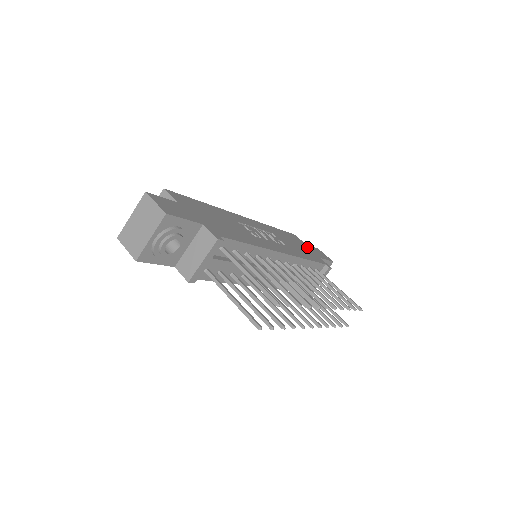
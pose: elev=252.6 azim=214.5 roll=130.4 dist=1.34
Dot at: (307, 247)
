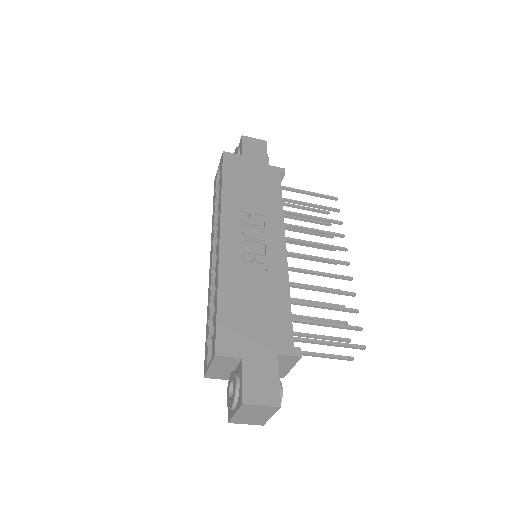
Dot at: (249, 163)
